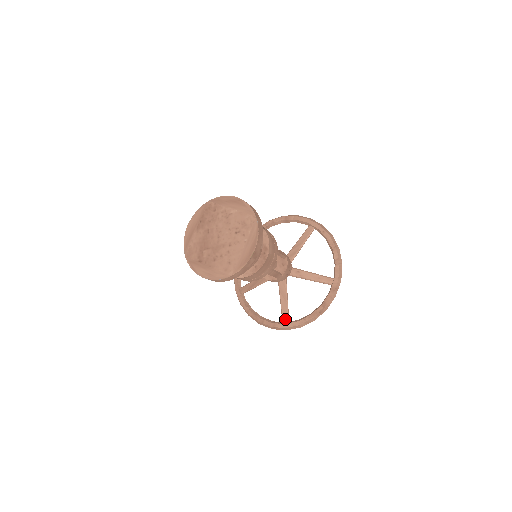
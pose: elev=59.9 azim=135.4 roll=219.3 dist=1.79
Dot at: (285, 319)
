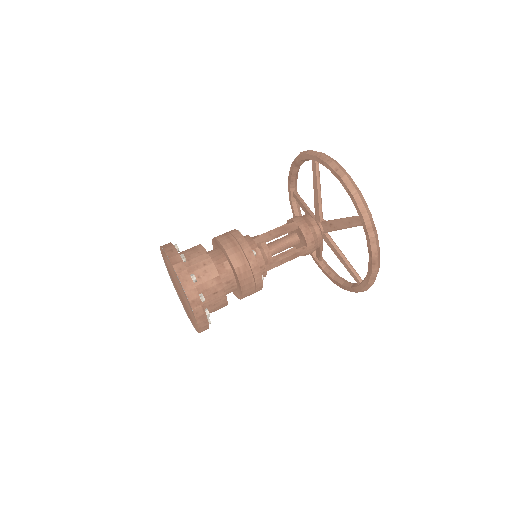
Dot at: (356, 280)
